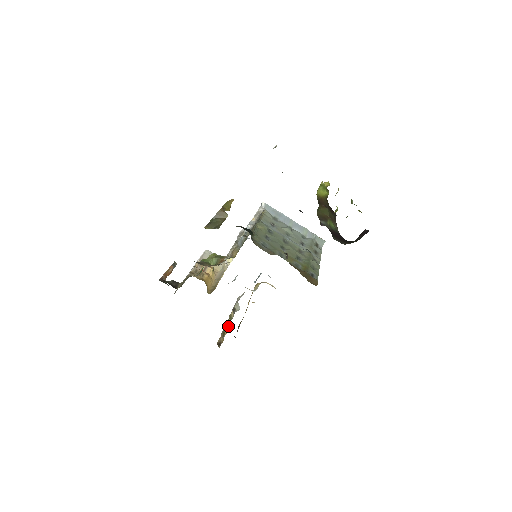
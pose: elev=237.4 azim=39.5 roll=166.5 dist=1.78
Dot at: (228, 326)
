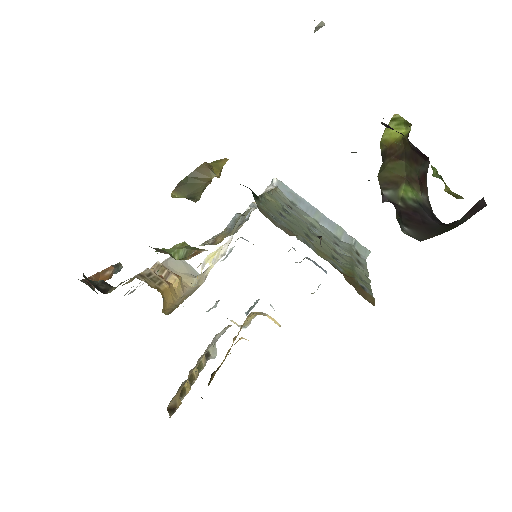
Dot at: (193, 380)
